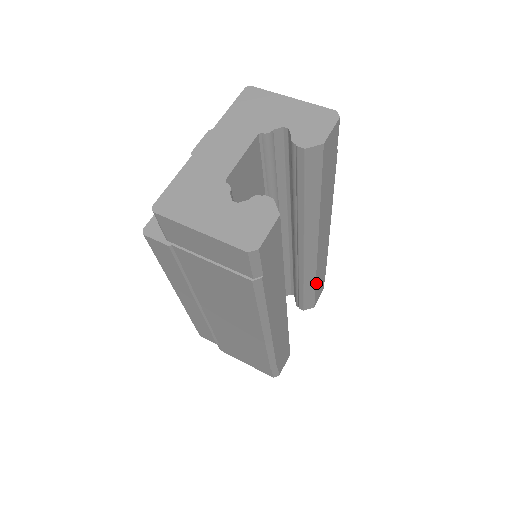
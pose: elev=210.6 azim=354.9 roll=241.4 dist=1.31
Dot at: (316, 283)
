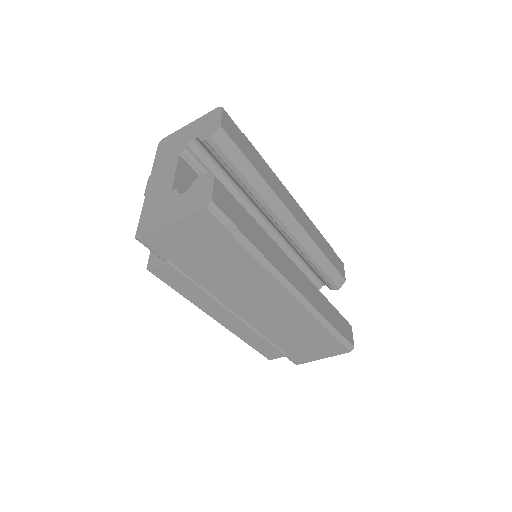
Dot at: (325, 254)
